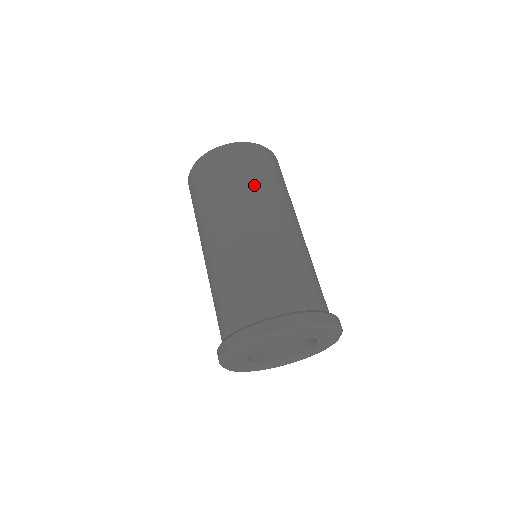
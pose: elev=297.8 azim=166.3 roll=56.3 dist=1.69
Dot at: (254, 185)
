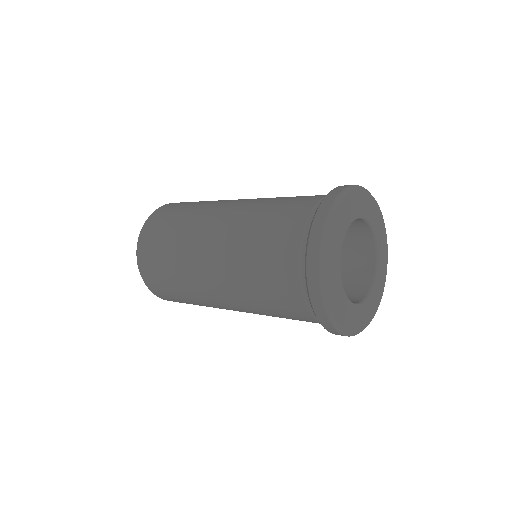
Dot at: occluded
